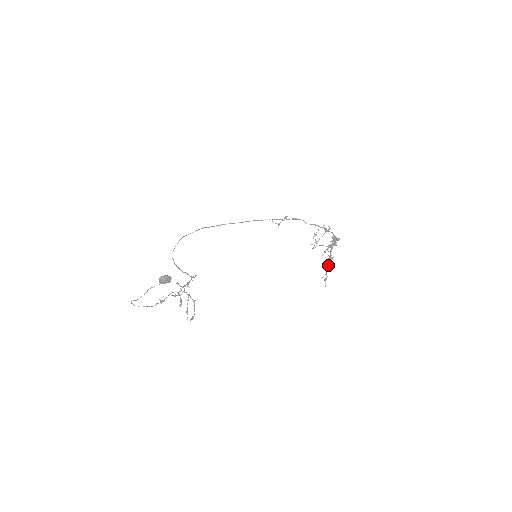
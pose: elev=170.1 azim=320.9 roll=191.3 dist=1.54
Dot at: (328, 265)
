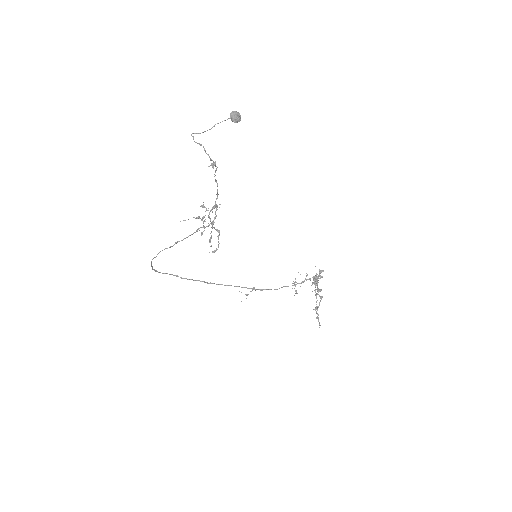
Dot at: (316, 304)
